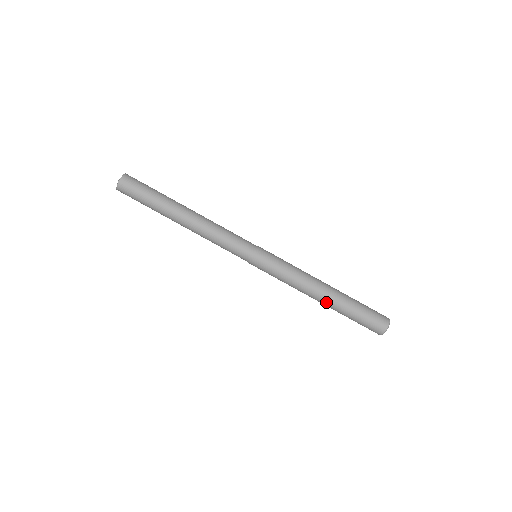
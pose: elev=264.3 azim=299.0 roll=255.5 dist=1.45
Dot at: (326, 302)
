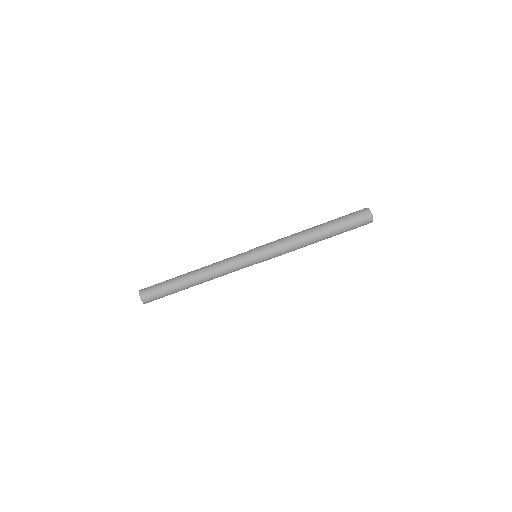
Dot at: (321, 238)
